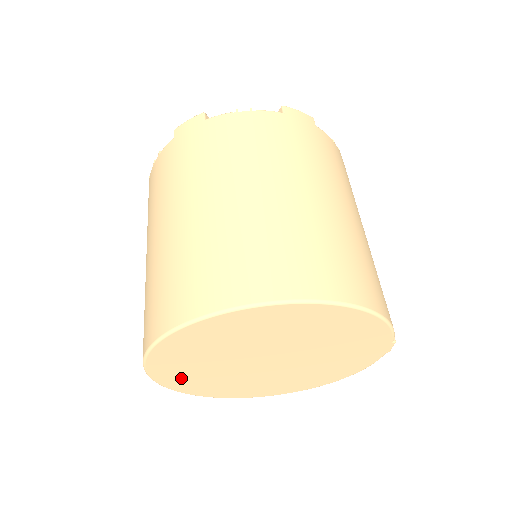
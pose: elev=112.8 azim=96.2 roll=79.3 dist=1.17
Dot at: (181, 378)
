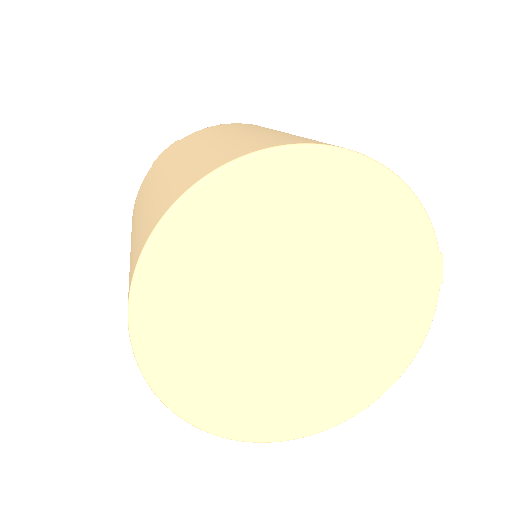
Dot at: (185, 371)
